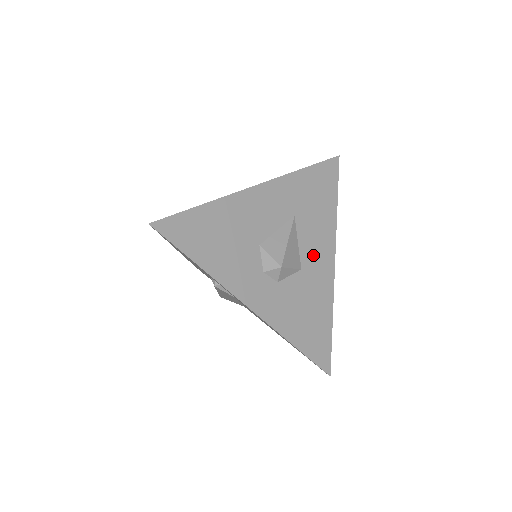
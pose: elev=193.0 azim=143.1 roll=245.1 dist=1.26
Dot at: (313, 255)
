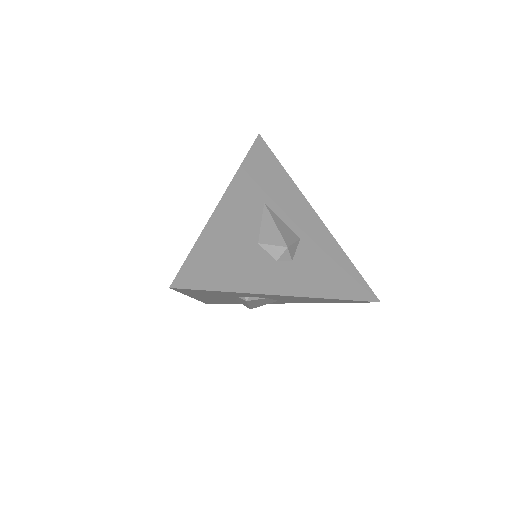
Dot at: (300, 222)
